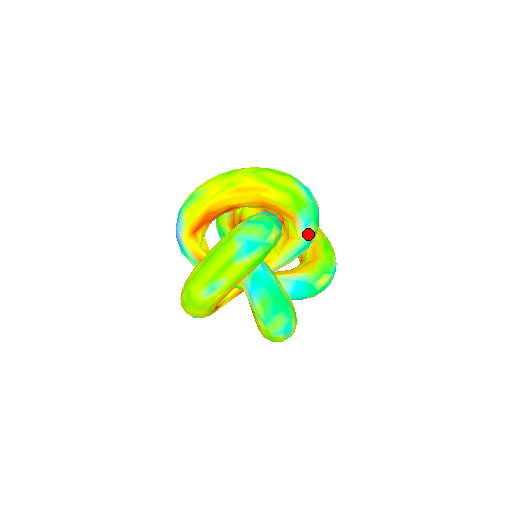
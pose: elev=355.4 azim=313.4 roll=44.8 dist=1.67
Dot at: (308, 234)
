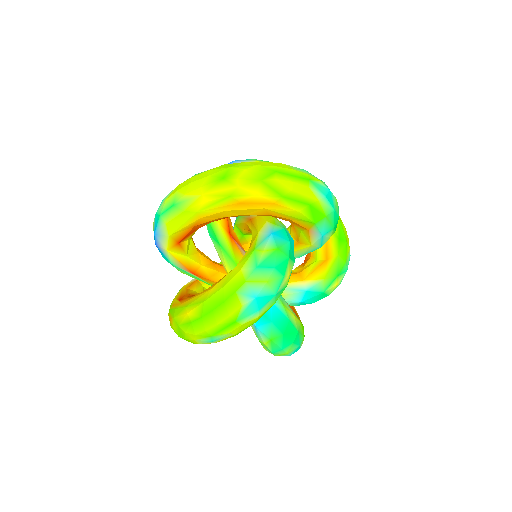
Dot at: (323, 241)
